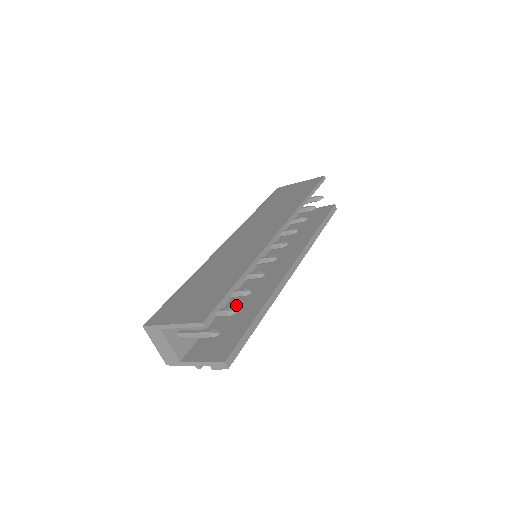
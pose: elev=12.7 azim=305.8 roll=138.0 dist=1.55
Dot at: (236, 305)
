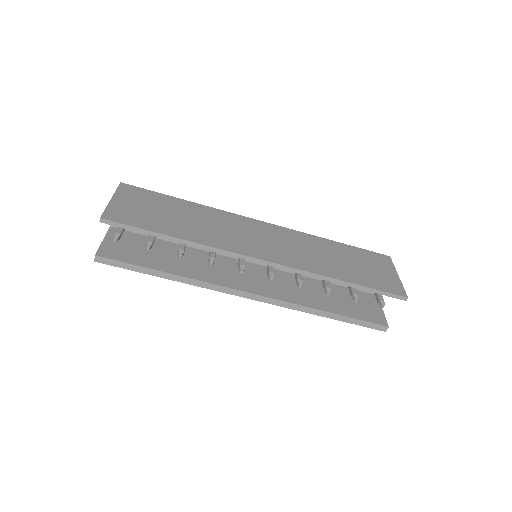
Dot at: (187, 254)
